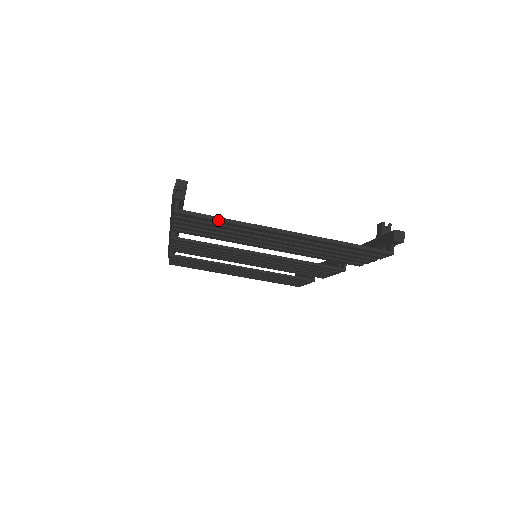
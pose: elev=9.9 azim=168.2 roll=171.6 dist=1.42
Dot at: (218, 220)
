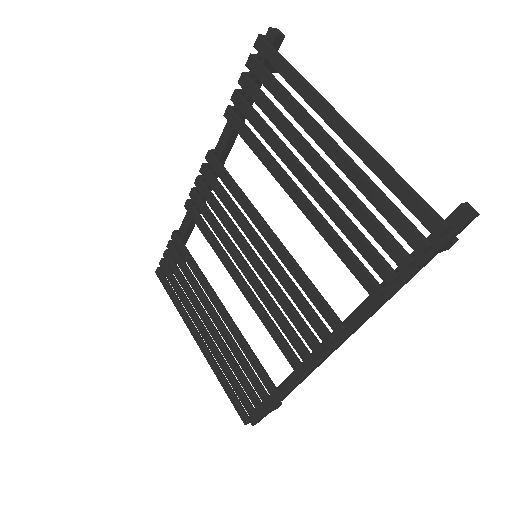
Dot at: (287, 63)
